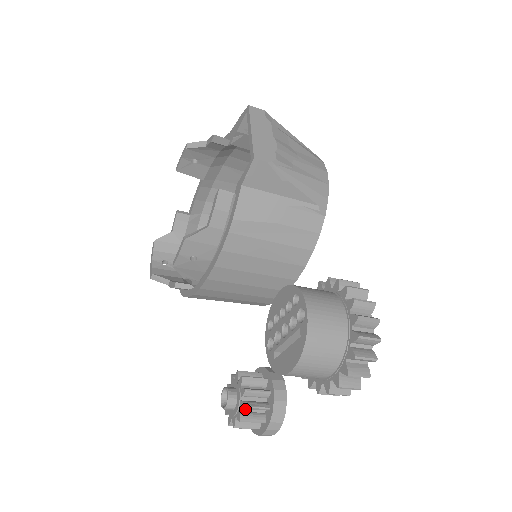
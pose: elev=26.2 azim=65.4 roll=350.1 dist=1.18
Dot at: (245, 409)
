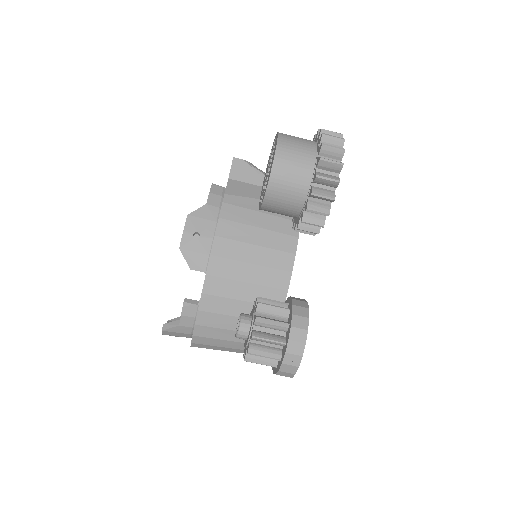
Dot at: (261, 316)
